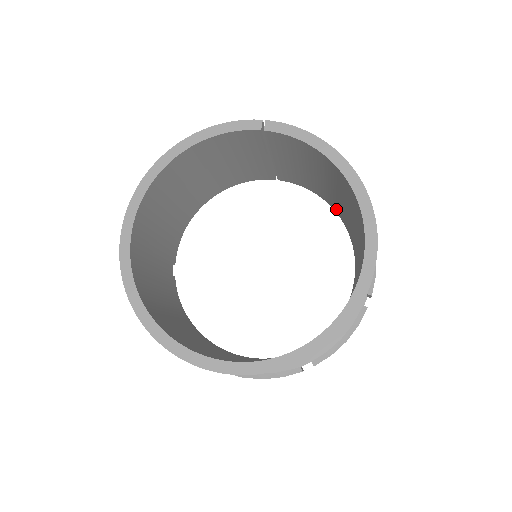
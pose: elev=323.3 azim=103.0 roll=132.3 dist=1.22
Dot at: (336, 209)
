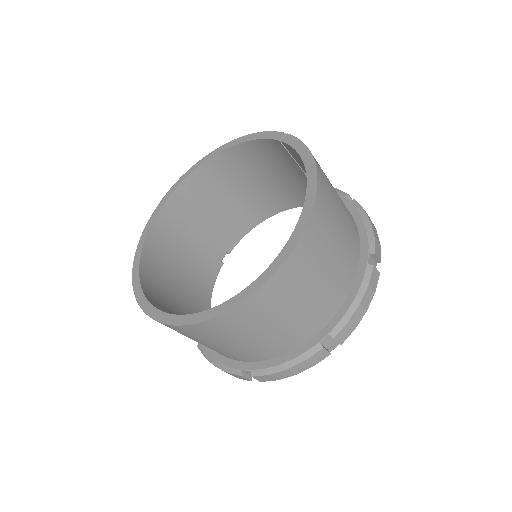
Dot at: occluded
